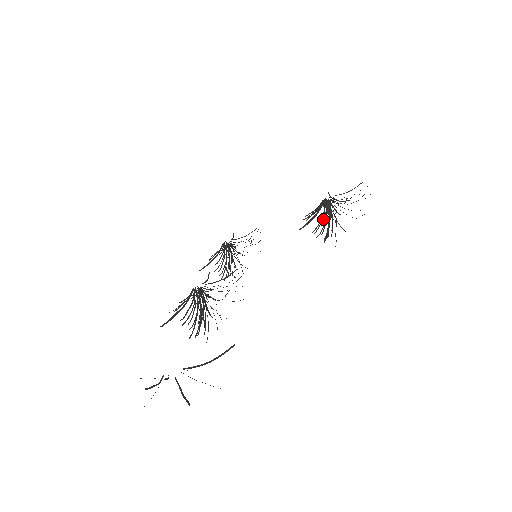
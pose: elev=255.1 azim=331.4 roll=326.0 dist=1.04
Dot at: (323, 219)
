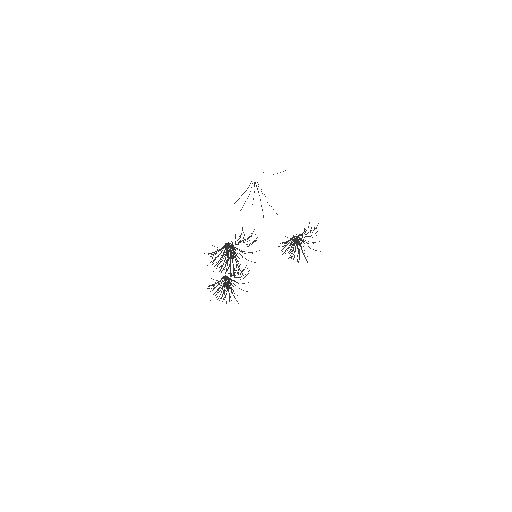
Dot at: occluded
